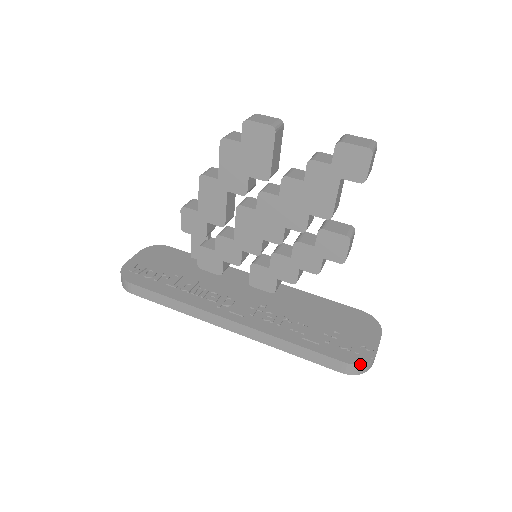
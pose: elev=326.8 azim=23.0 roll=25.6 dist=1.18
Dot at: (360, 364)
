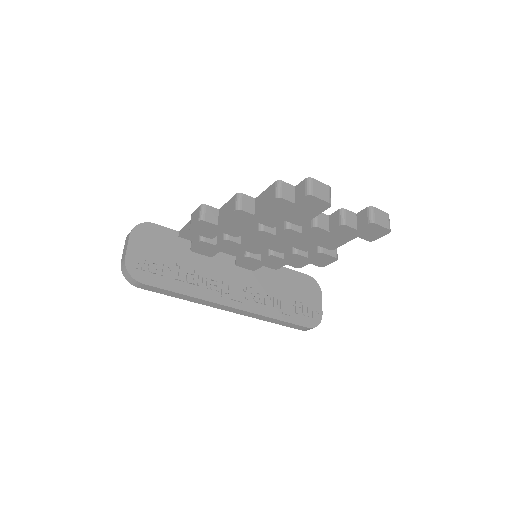
Dot at: occluded
